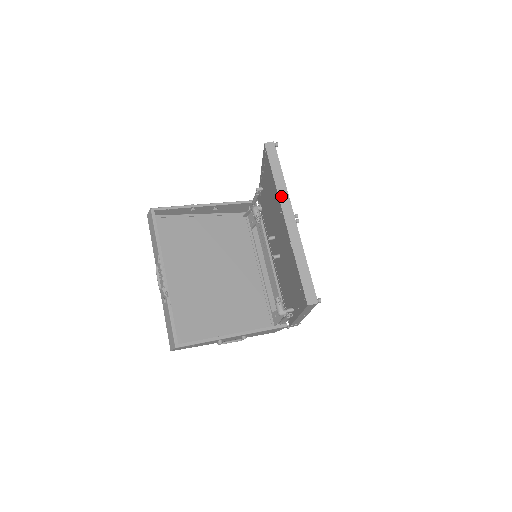
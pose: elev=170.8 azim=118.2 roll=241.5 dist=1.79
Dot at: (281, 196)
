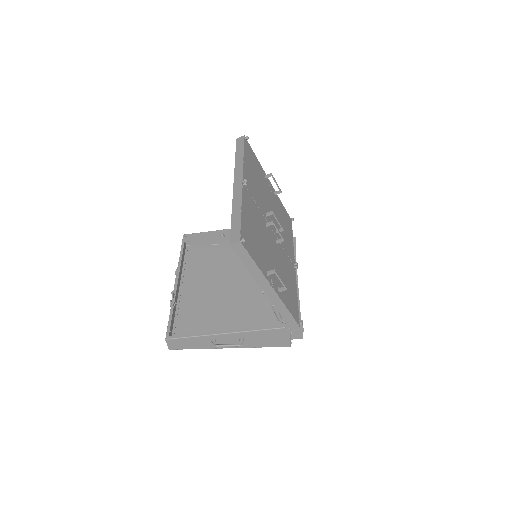
Dot at: (236, 169)
